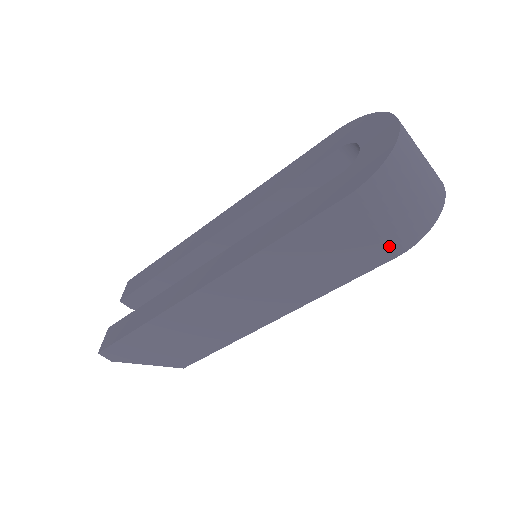
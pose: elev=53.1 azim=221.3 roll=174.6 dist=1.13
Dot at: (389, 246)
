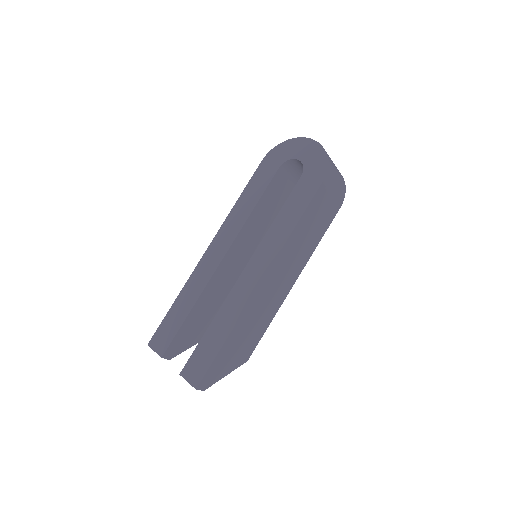
Dot at: (338, 203)
